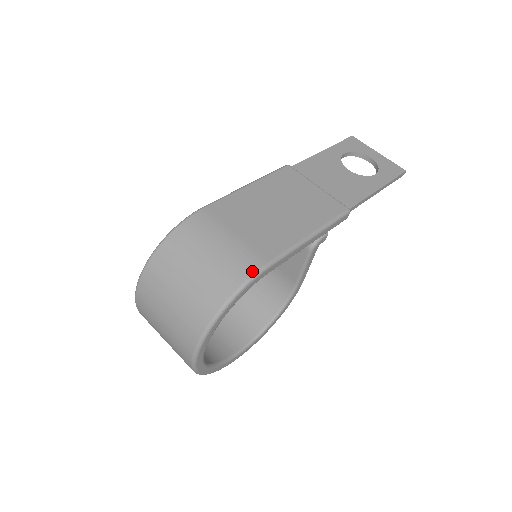
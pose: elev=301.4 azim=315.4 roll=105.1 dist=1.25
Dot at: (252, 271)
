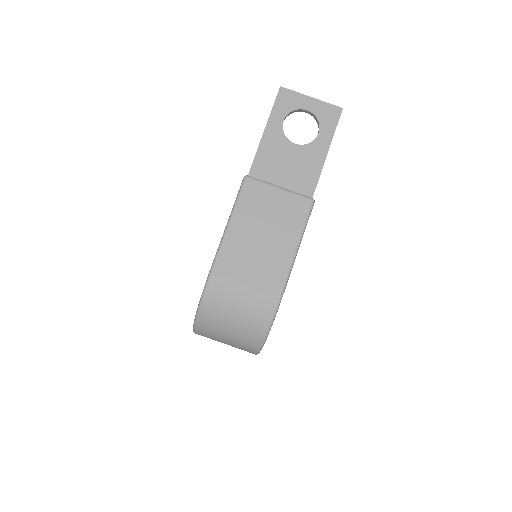
Dot at: (273, 310)
